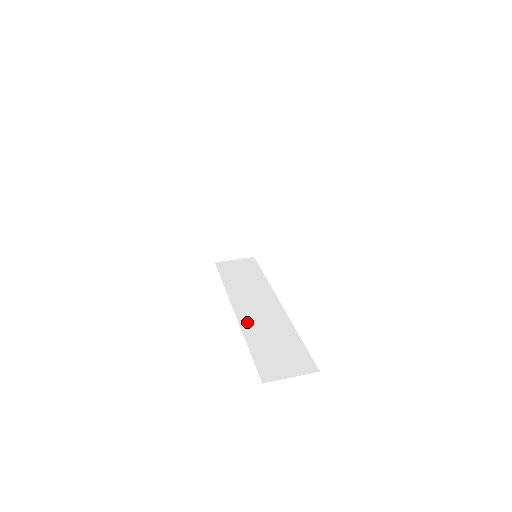
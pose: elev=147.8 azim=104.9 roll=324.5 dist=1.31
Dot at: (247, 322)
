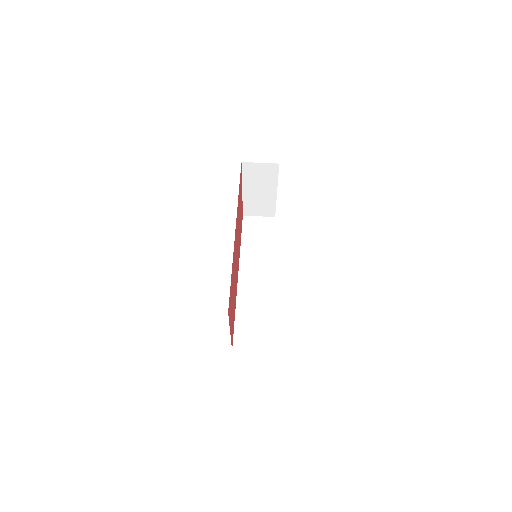
Dot at: (243, 292)
